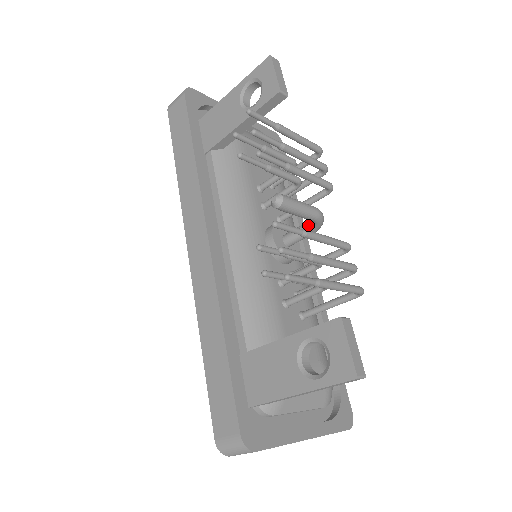
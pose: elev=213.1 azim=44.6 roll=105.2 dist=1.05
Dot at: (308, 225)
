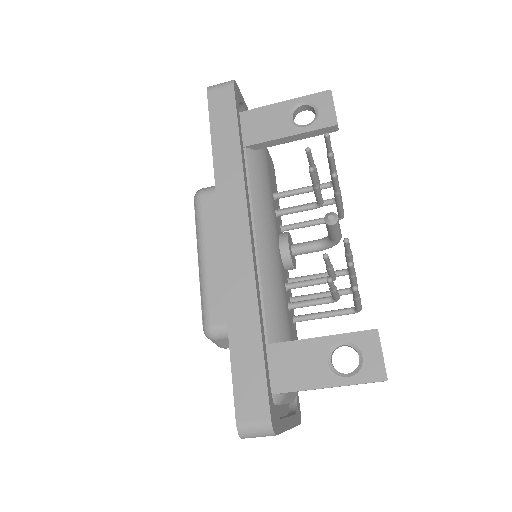
Dot at: (322, 243)
